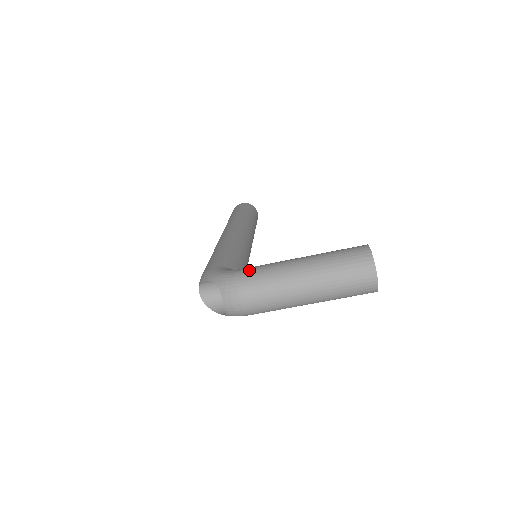
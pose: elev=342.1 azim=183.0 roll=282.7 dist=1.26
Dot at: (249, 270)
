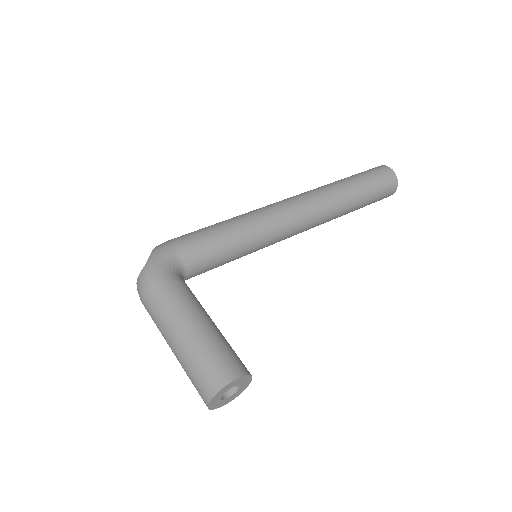
Dot at: (164, 284)
